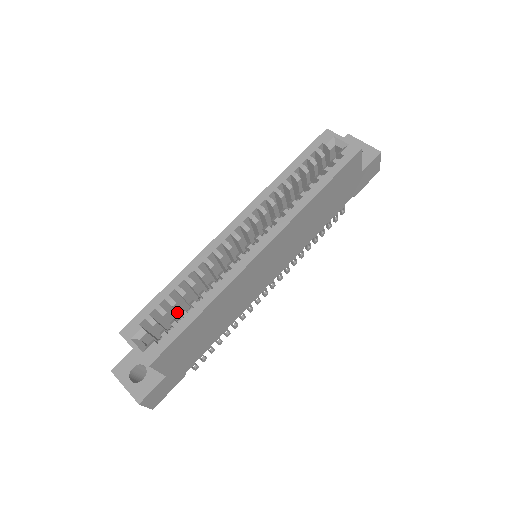
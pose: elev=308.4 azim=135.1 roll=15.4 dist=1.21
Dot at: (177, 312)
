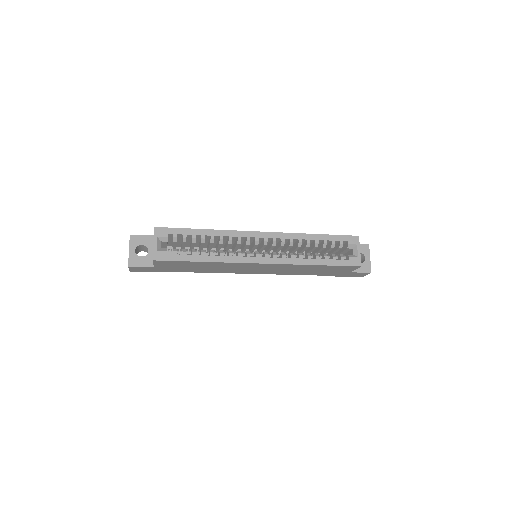
Dot at: (190, 242)
